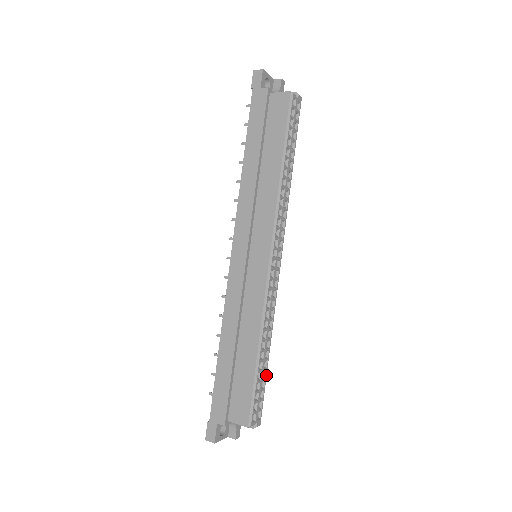
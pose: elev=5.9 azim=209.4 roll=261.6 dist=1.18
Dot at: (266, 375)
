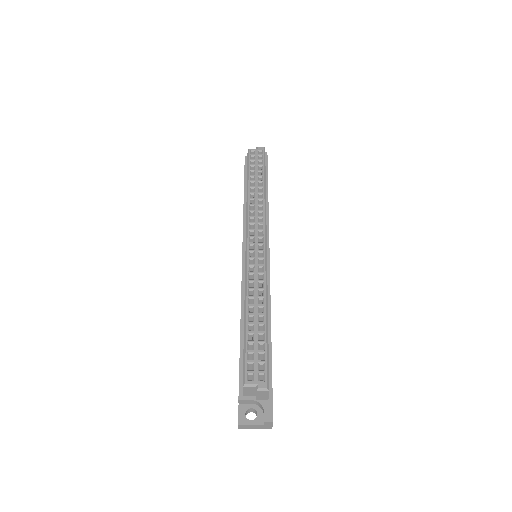
Dot at: (266, 338)
